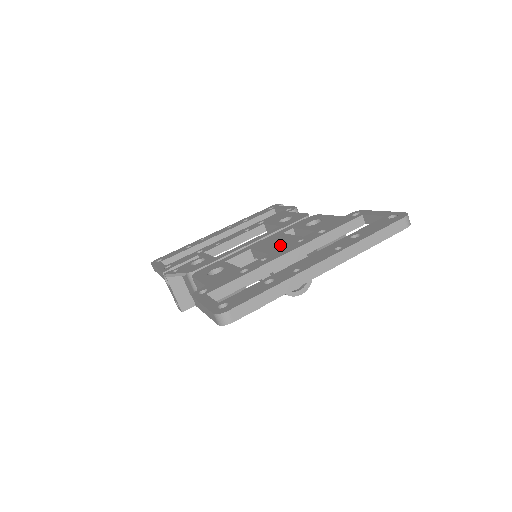
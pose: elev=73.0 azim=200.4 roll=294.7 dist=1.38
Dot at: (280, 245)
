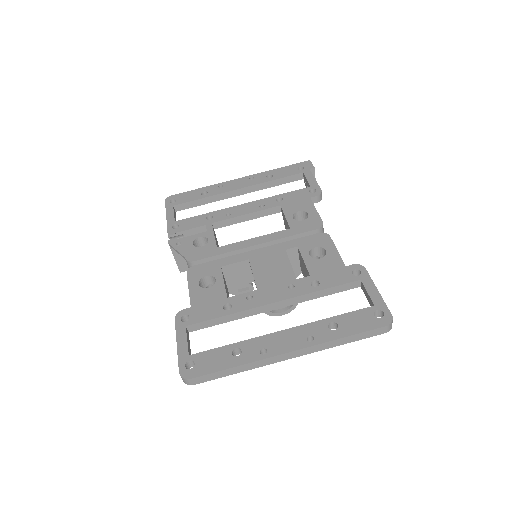
Dot at: (273, 279)
